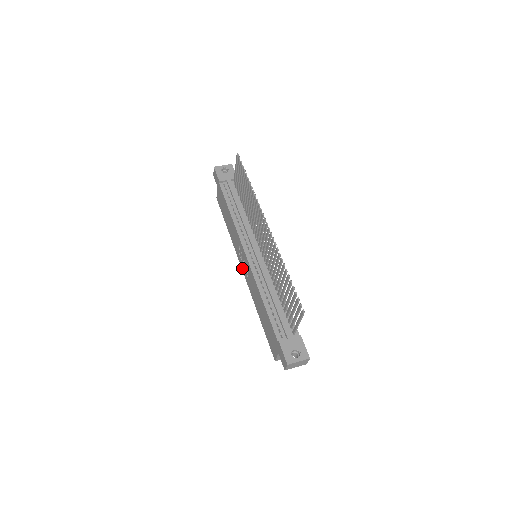
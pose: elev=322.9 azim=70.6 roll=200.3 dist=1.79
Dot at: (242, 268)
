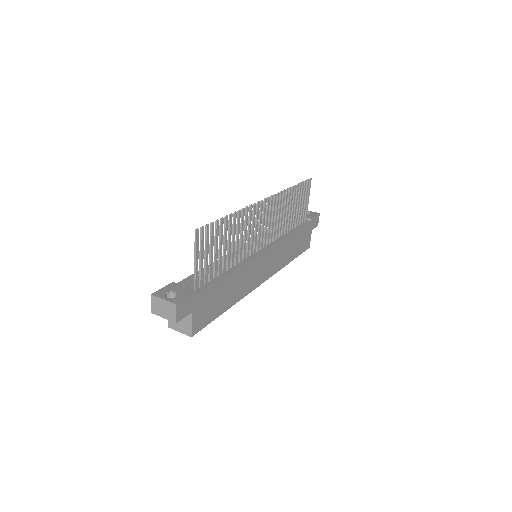
Dot at: occluded
